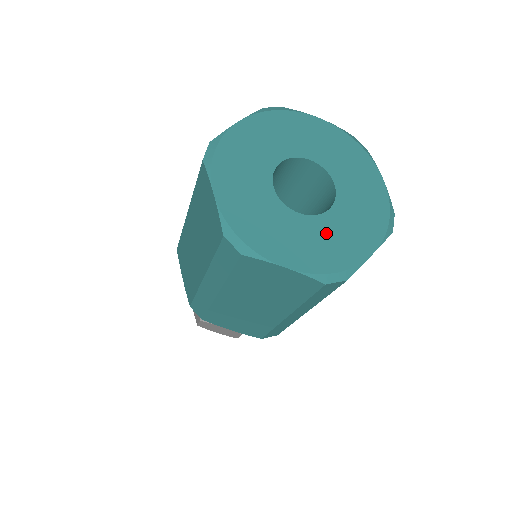
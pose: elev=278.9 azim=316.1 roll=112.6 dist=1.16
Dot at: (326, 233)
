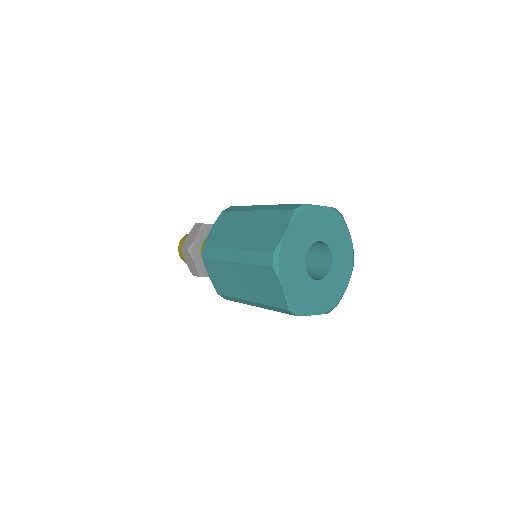
Dot at: (329, 286)
